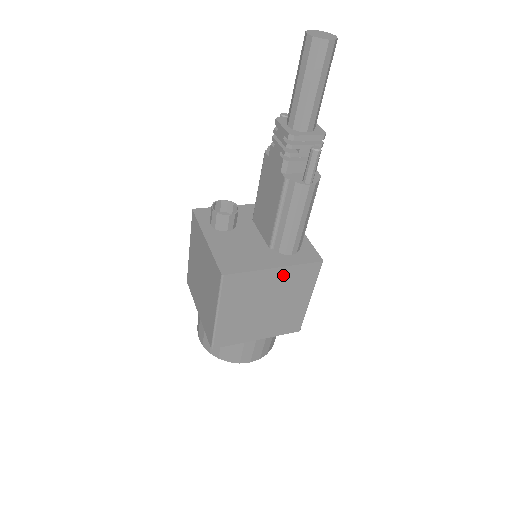
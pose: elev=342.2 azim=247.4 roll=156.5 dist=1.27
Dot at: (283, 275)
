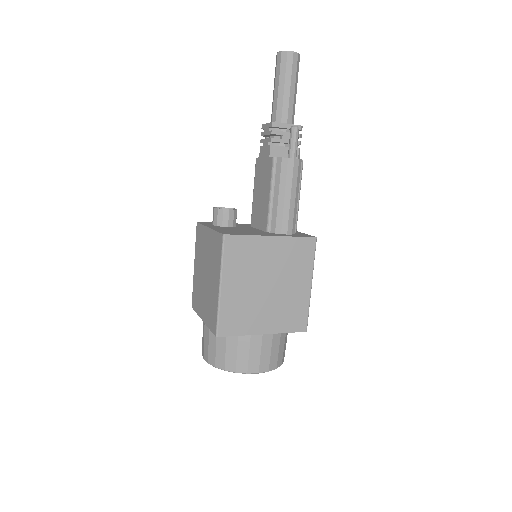
Dot at: (281, 247)
